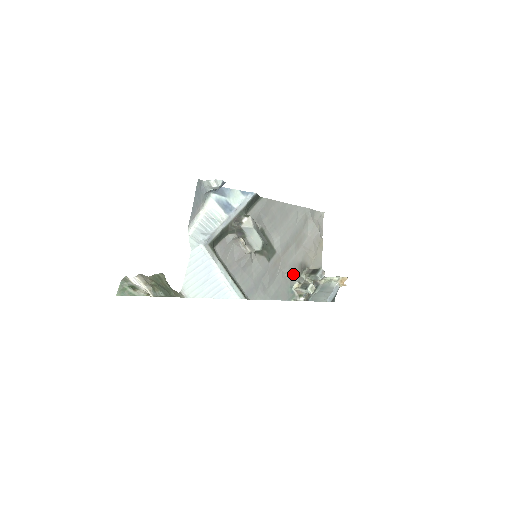
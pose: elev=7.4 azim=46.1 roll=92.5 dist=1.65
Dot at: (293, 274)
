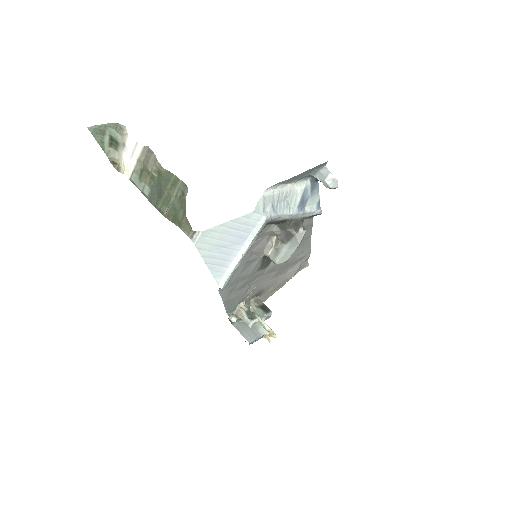
Dot at: (251, 294)
